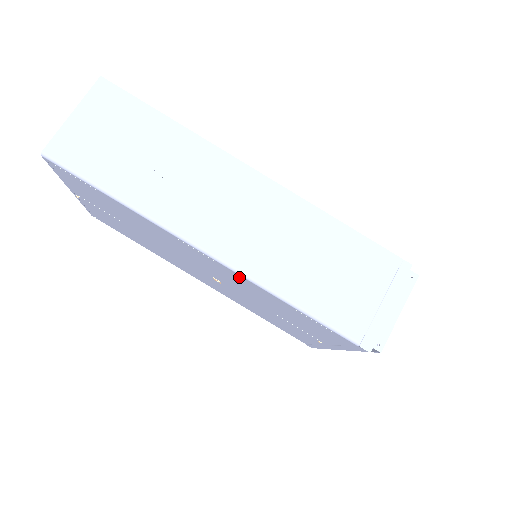
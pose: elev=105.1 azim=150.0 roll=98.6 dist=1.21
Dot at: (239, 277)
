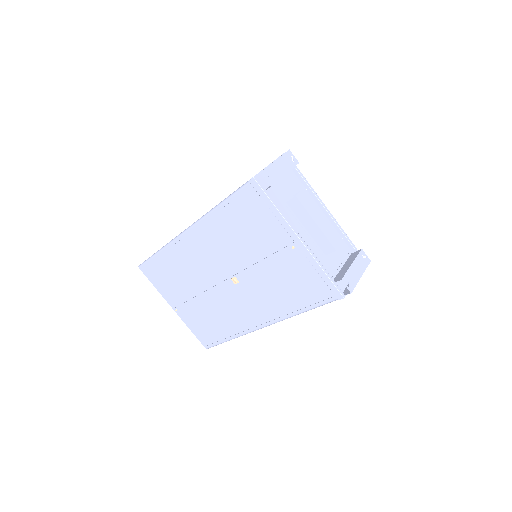
Dot at: (204, 227)
